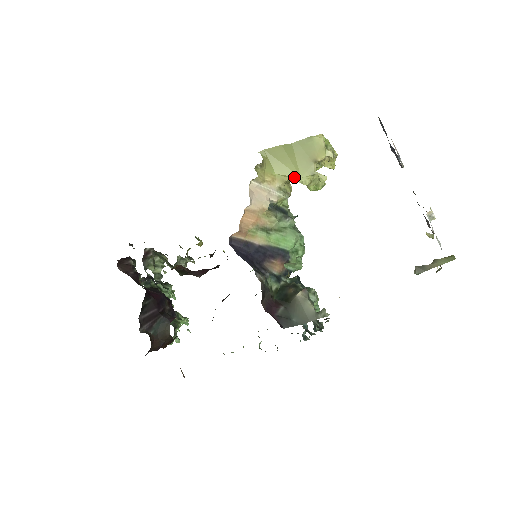
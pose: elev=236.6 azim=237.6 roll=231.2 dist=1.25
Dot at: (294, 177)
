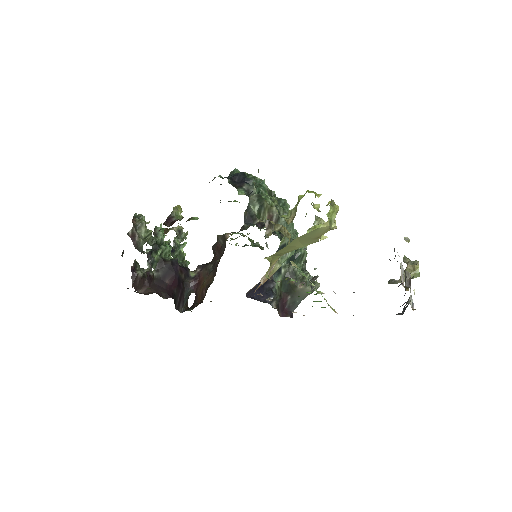
Dot at: (297, 248)
